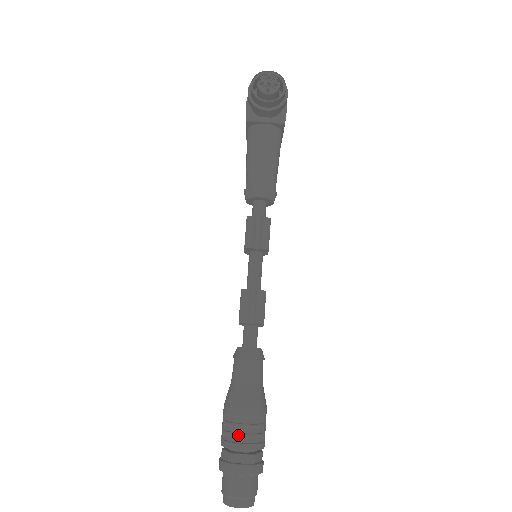
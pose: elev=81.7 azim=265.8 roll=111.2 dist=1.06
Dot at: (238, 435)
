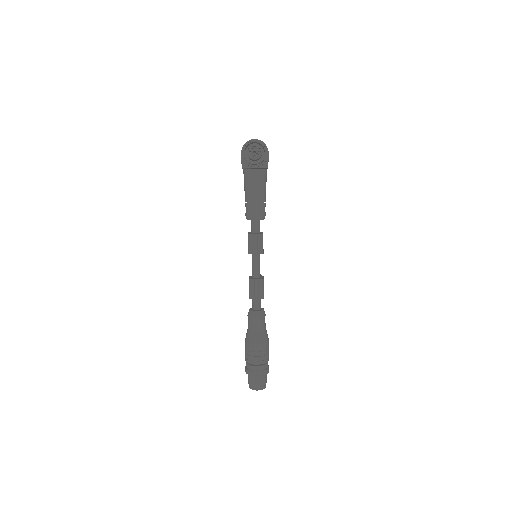
Dot at: (254, 357)
